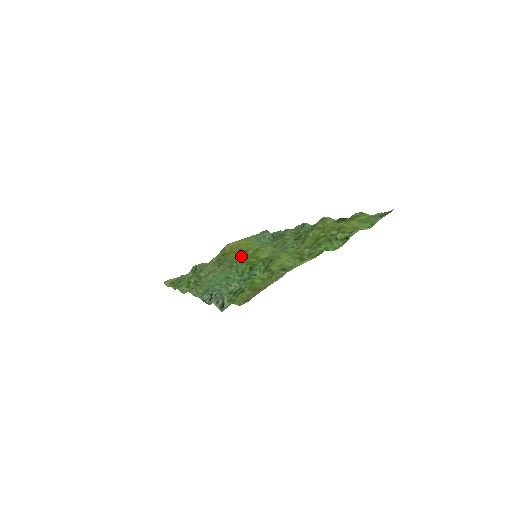
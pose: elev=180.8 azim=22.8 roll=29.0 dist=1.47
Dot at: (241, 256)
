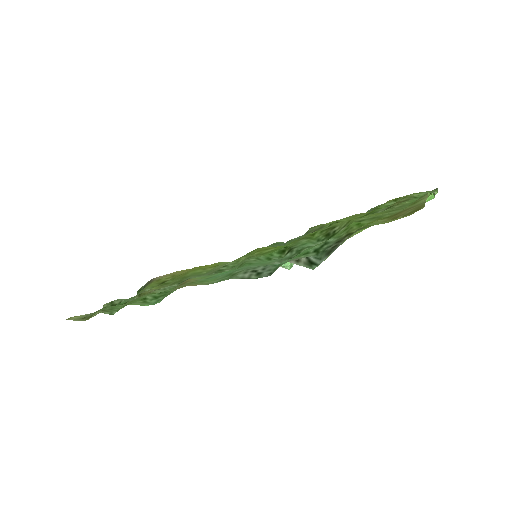
Dot at: occluded
